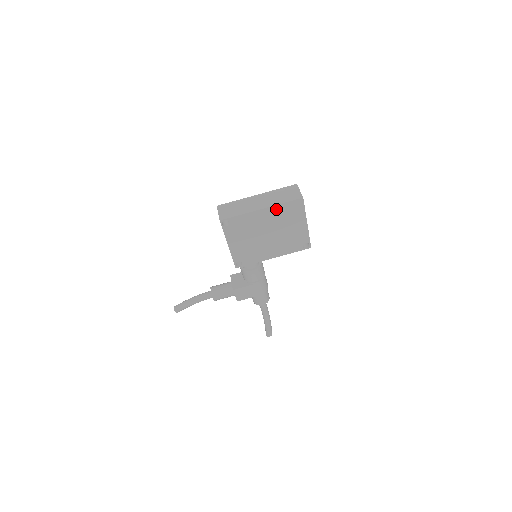
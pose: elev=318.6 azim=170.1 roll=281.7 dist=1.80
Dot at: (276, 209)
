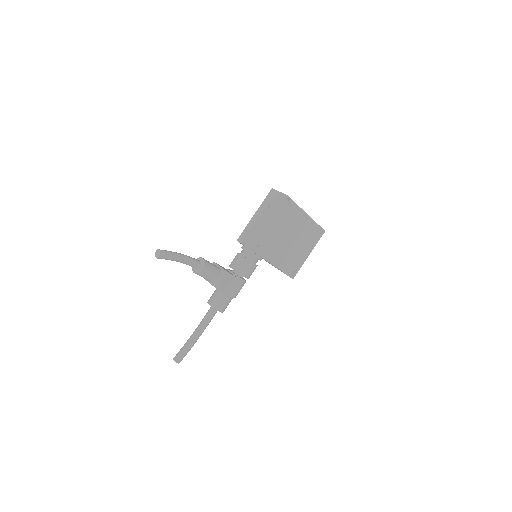
Dot at: (311, 224)
